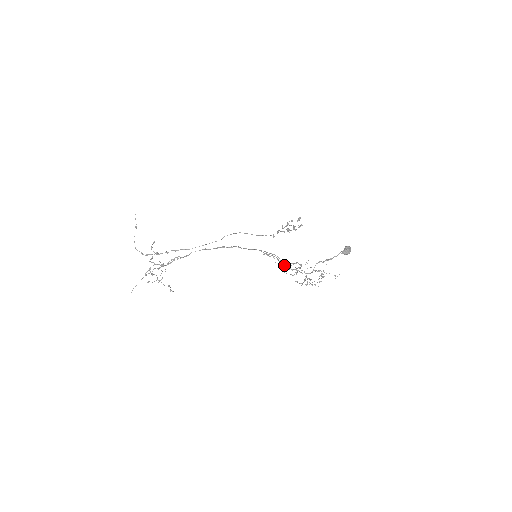
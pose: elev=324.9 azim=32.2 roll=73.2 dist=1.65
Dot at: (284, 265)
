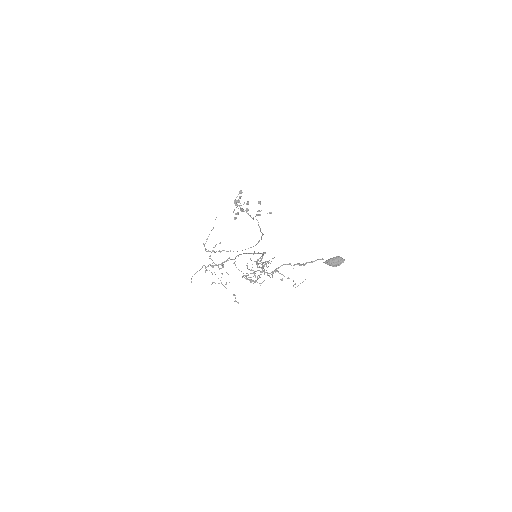
Dot at: occluded
